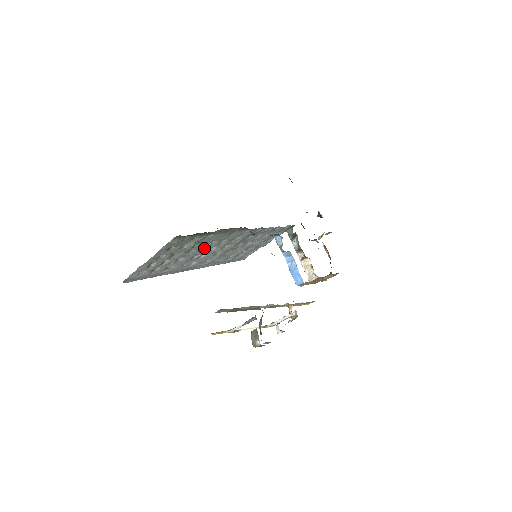
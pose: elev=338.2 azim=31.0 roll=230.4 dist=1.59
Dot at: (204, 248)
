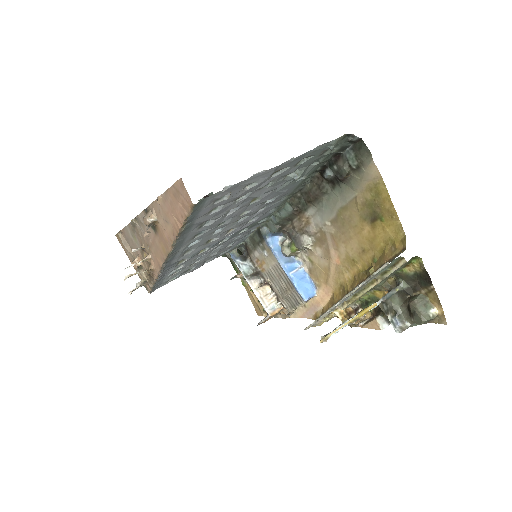
Dot at: occluded
